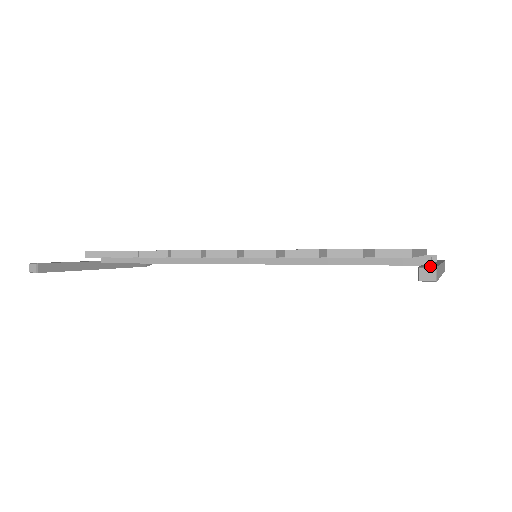
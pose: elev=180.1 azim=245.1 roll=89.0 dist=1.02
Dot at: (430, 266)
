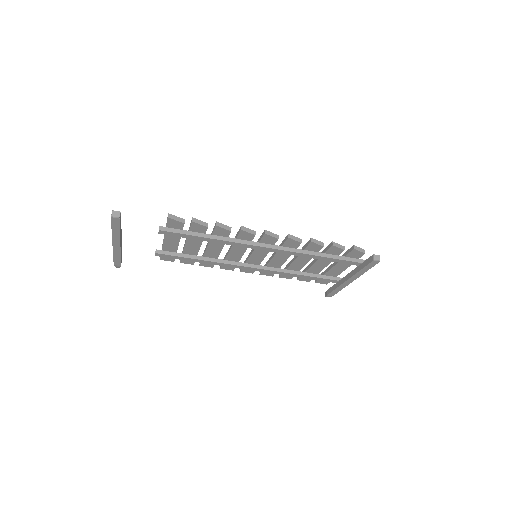
Dot at: (376, 256)
